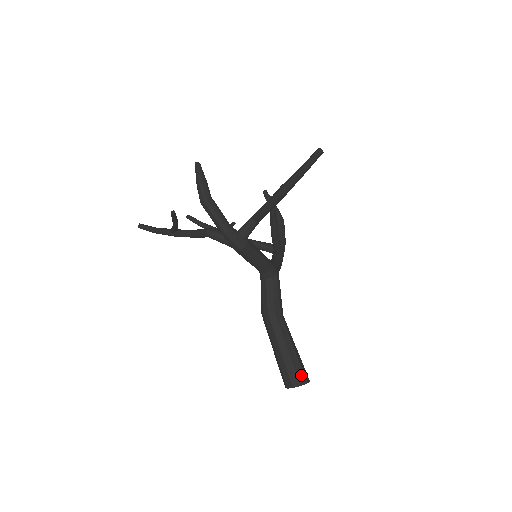
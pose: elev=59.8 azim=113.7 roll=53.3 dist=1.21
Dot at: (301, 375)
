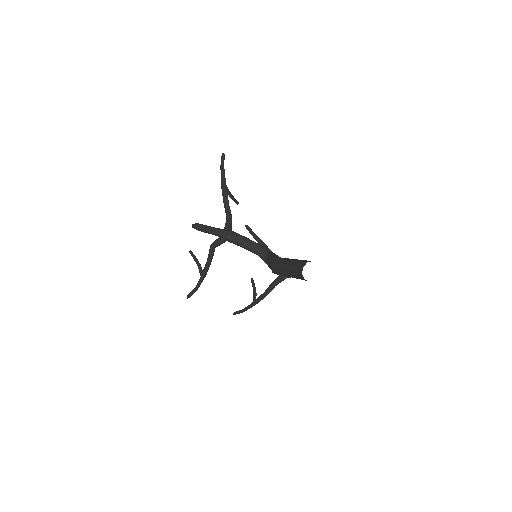
Dot at: (306, 261)
